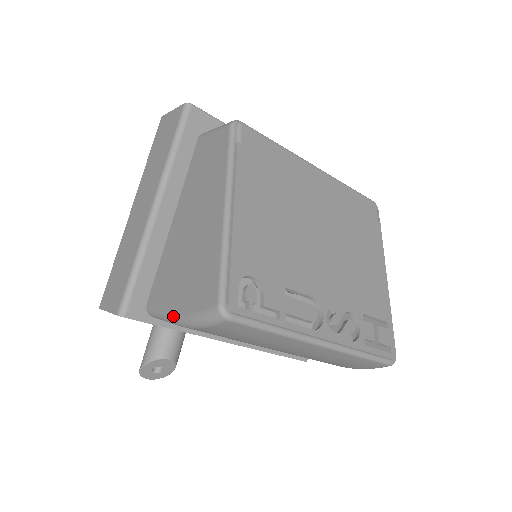
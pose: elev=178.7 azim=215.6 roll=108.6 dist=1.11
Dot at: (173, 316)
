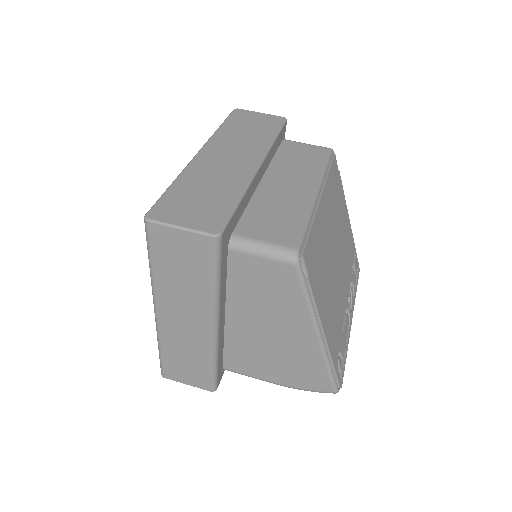
Dot at: occluded
